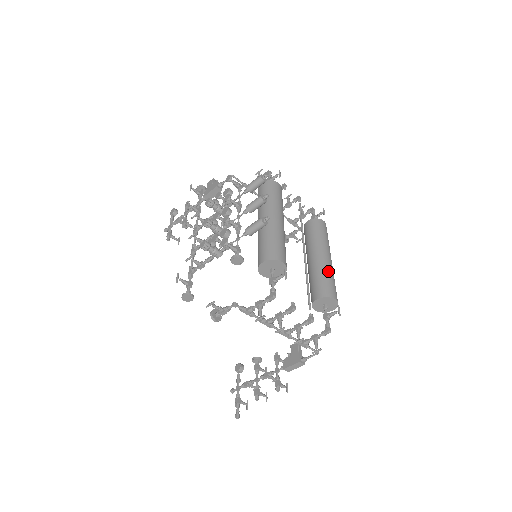
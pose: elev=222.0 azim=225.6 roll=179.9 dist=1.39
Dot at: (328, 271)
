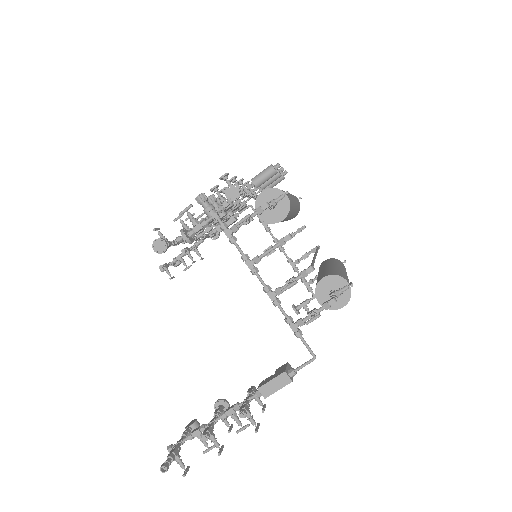
Dot at: (342, 271)
